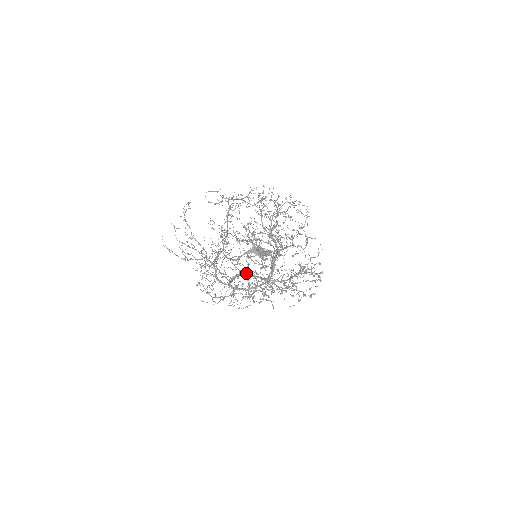
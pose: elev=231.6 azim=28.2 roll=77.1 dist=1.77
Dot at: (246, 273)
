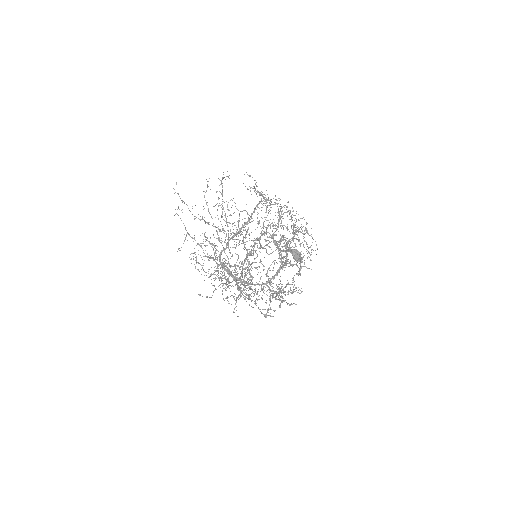
Dot at: (226, 265)
